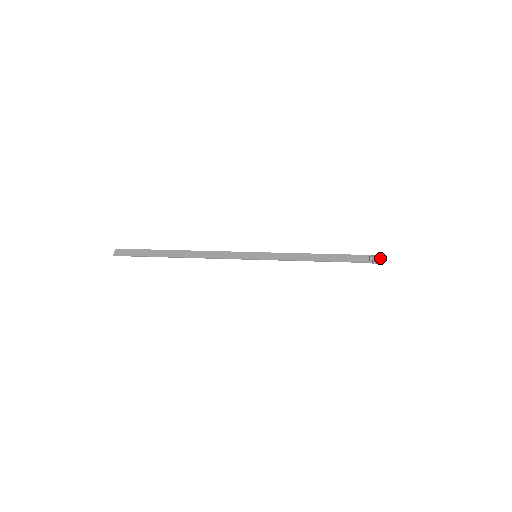
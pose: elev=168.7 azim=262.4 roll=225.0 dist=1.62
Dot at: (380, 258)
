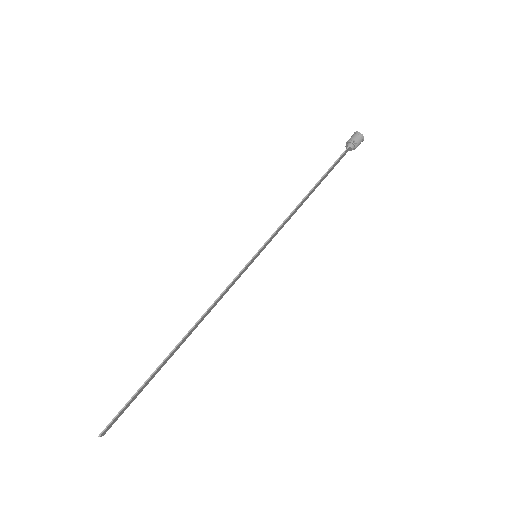
Dot at: occluded
